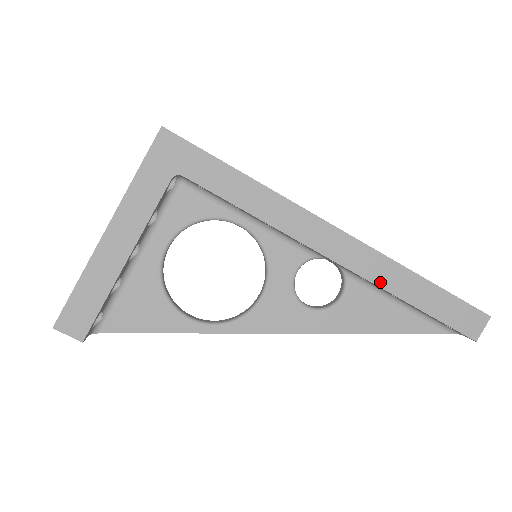
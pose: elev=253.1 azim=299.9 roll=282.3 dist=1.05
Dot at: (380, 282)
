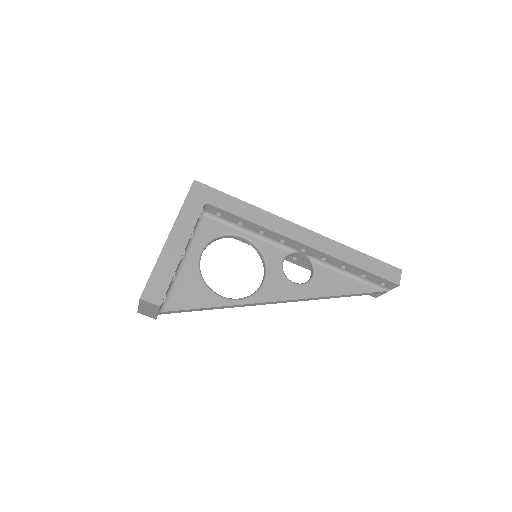
Dot at: (334, 255)
